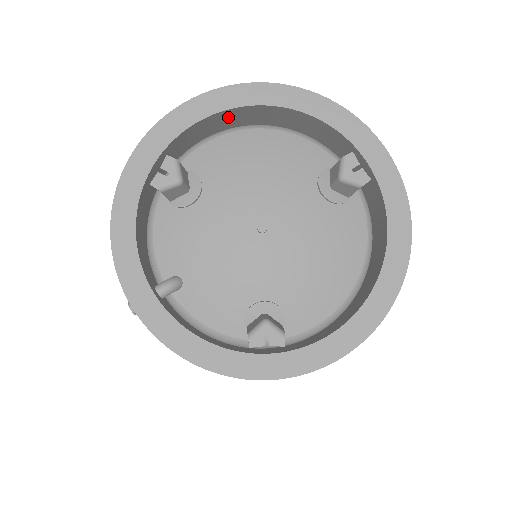
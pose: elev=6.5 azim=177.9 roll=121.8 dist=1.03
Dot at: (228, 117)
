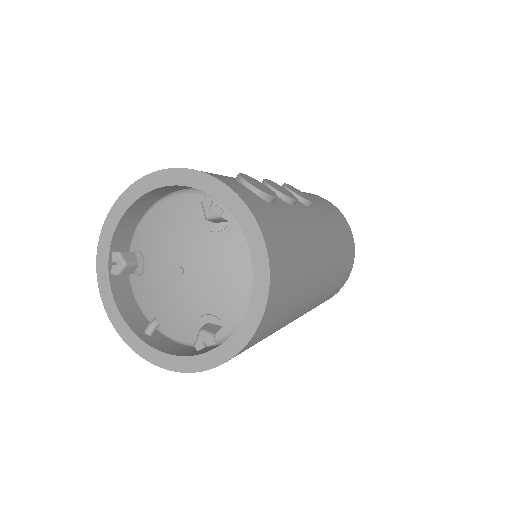
Dot at: (137, 208)
